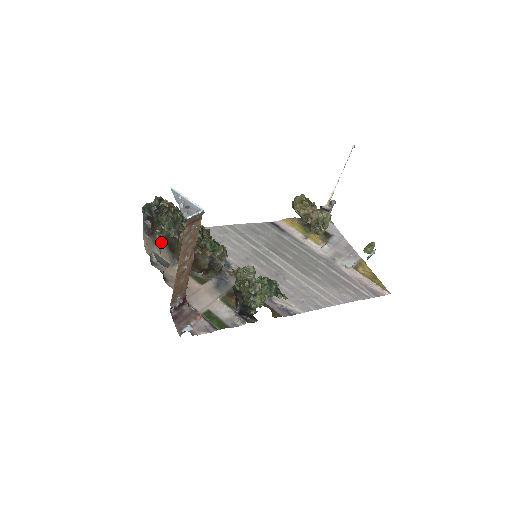
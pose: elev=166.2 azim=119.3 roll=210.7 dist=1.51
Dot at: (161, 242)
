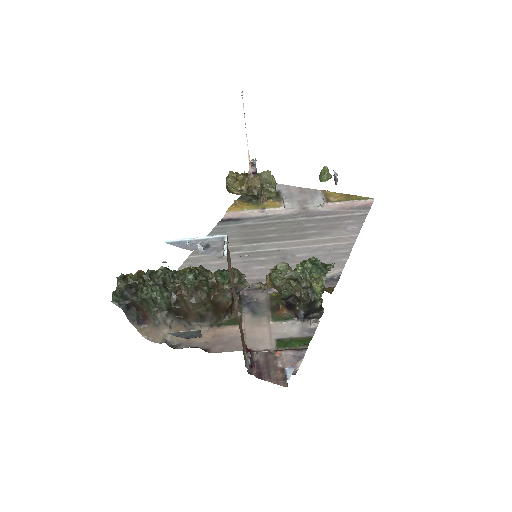
Dot at: (166, 318)
